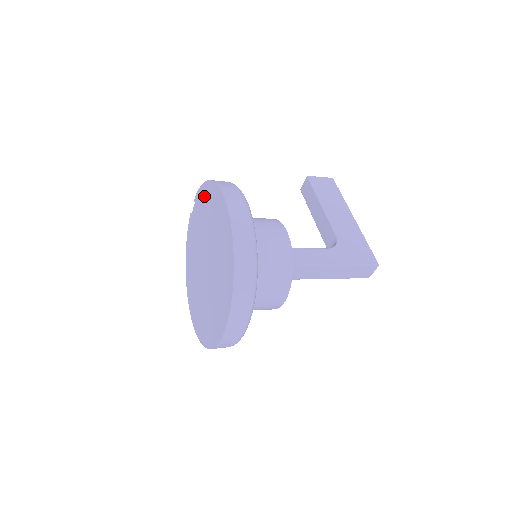
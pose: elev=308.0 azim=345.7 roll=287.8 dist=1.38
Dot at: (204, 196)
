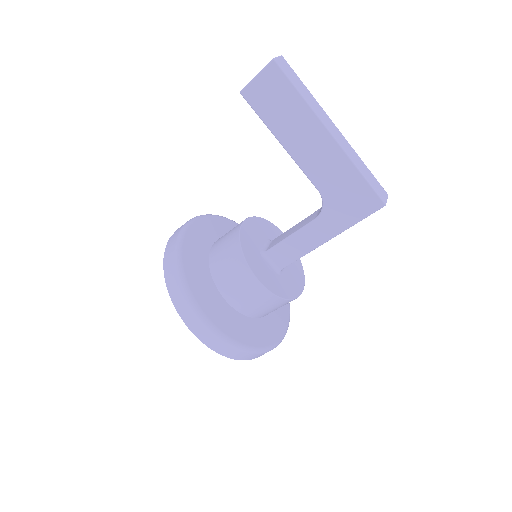
Dot at: occluded
